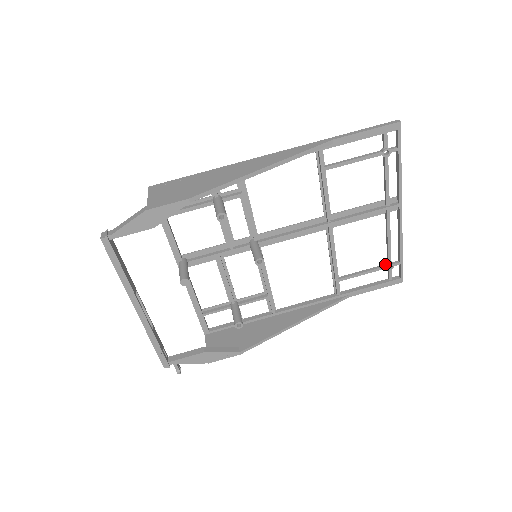
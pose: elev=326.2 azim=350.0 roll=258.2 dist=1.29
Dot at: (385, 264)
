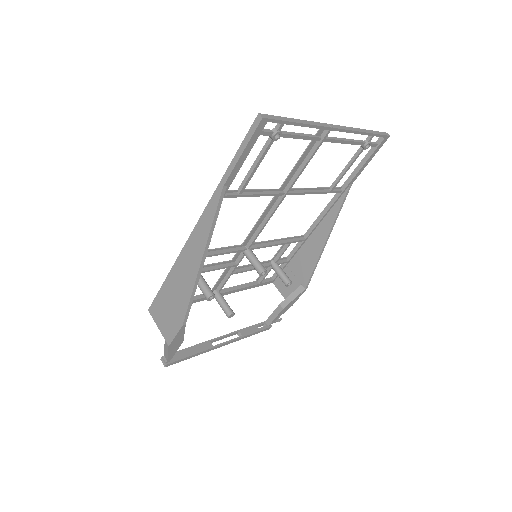
Dot at: (361, 146)
